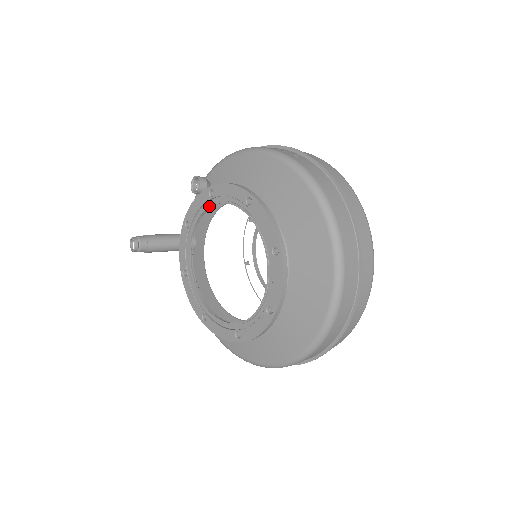
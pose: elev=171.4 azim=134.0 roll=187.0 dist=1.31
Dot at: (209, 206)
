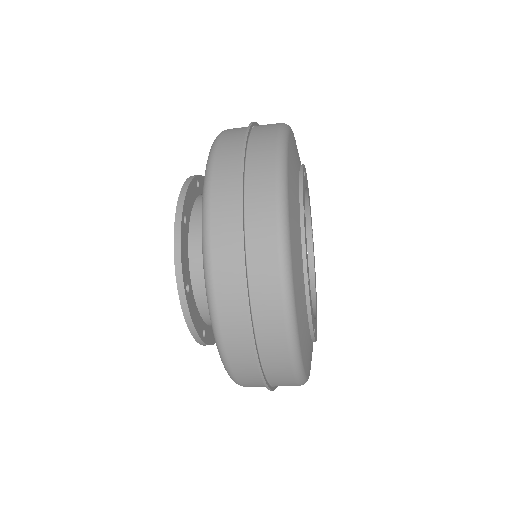
Dot at: occluded
